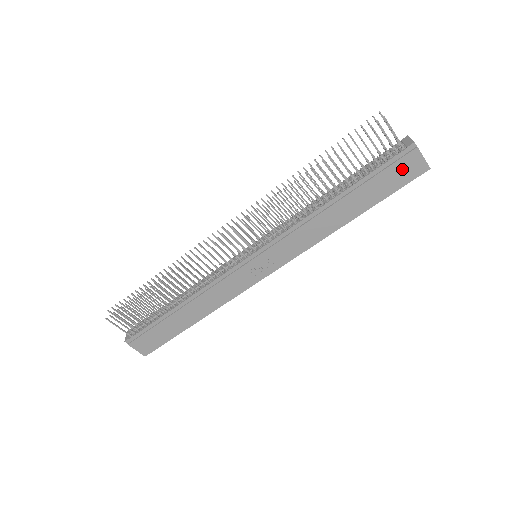
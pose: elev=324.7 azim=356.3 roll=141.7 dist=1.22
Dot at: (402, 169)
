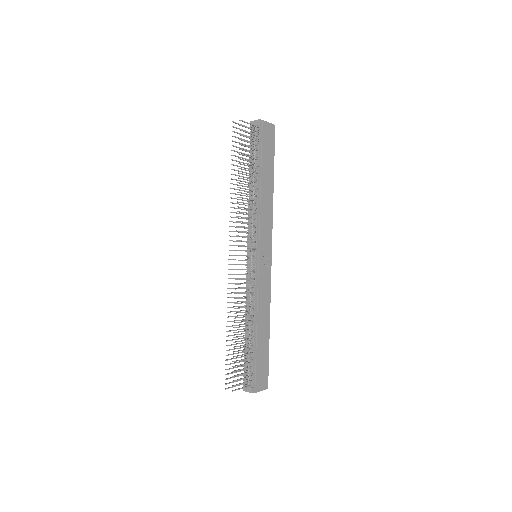
Dot at: (267, 137)
